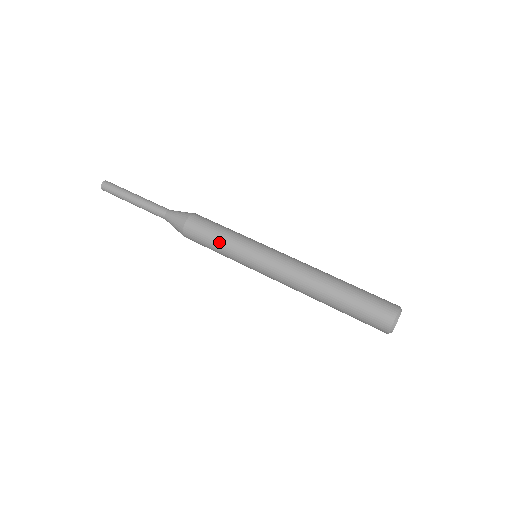
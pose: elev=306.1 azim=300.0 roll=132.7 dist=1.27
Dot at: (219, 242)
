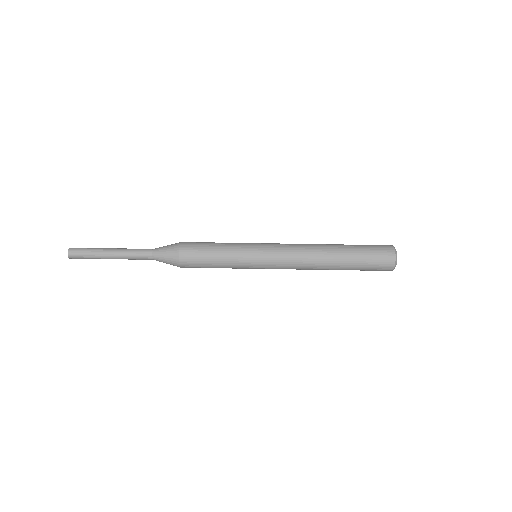
Dot at: (220, 253)
